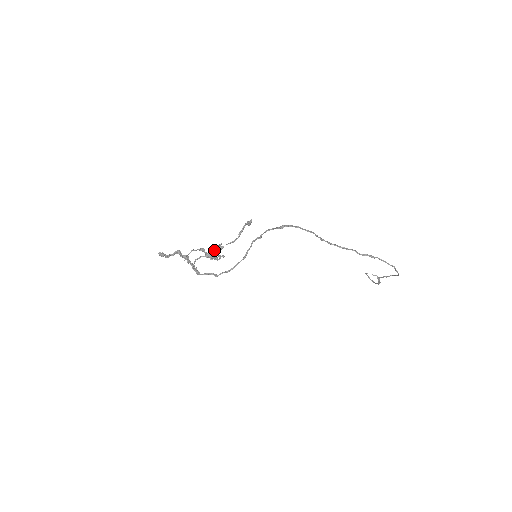
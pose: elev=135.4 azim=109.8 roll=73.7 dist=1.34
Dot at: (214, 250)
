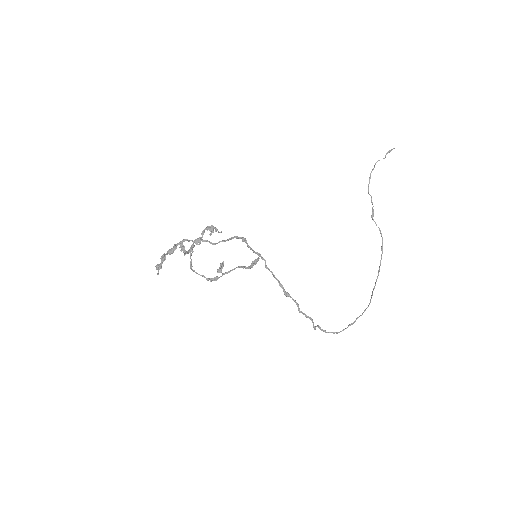
Dot at: occluded
